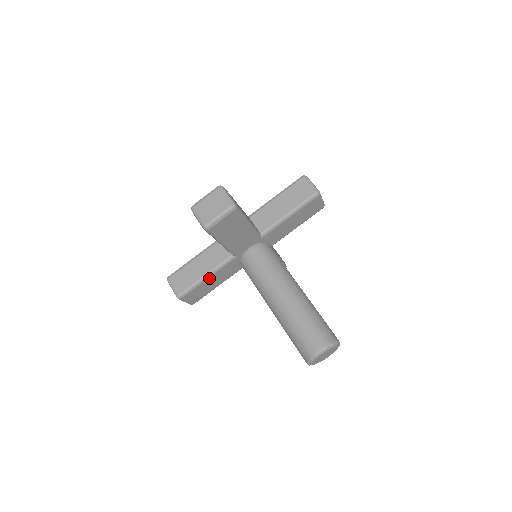
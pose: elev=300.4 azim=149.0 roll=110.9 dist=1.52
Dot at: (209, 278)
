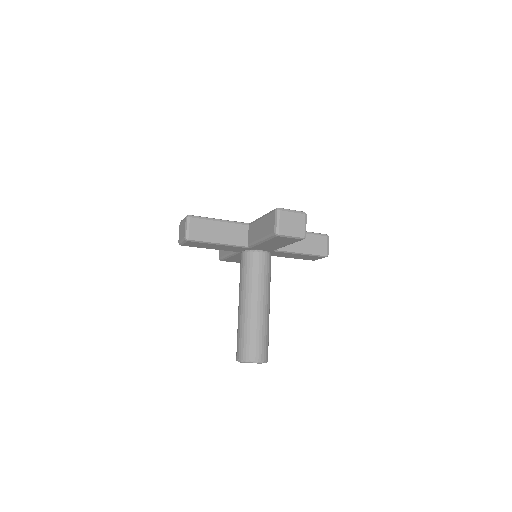
Dot at: (218, 245)
